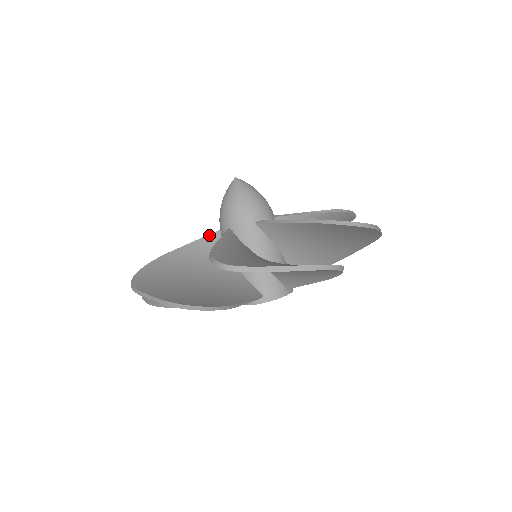
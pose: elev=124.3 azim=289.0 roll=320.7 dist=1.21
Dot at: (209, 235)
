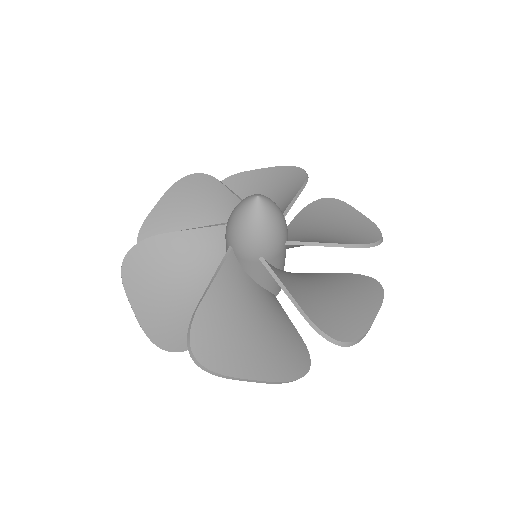
Dot at: (213, 227)
